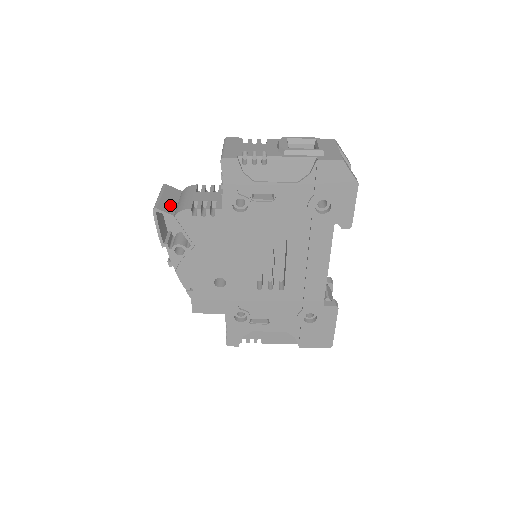
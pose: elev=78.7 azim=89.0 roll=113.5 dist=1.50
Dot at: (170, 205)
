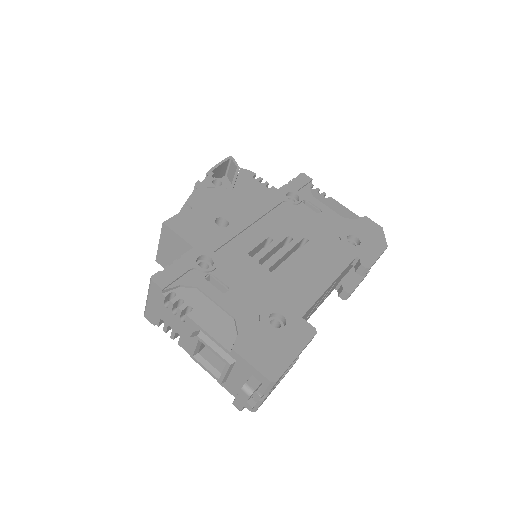
Dot at: occluded
